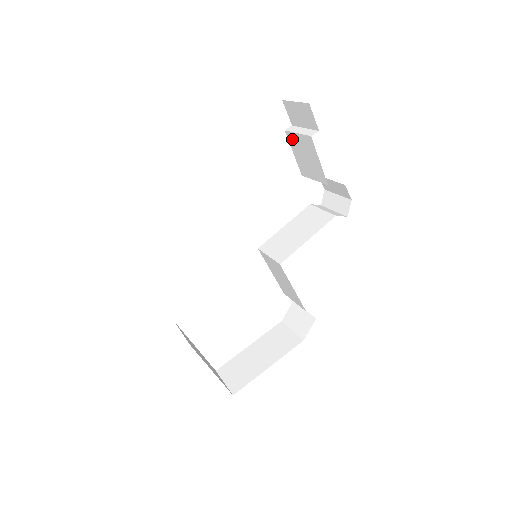
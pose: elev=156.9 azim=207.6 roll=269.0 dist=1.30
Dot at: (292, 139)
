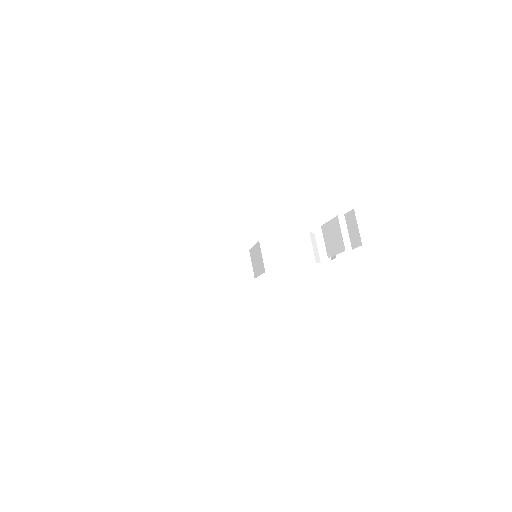
Dot at: (336, 224)
